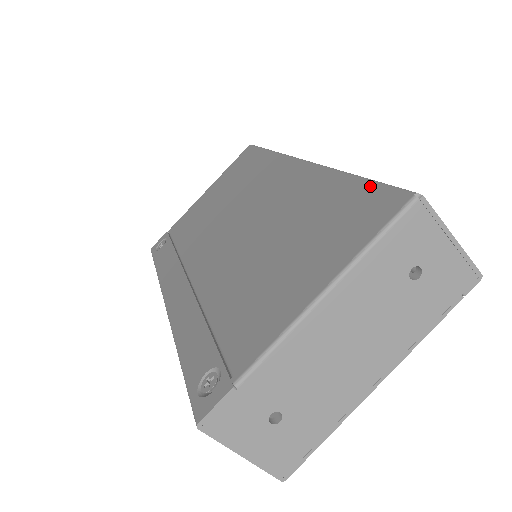
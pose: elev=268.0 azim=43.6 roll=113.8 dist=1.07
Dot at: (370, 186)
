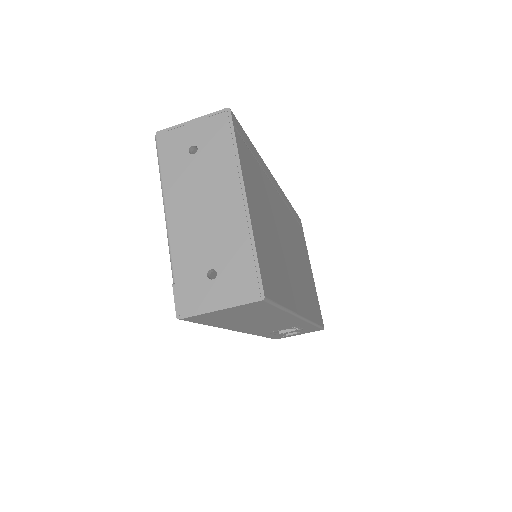
Dot at: occluded
